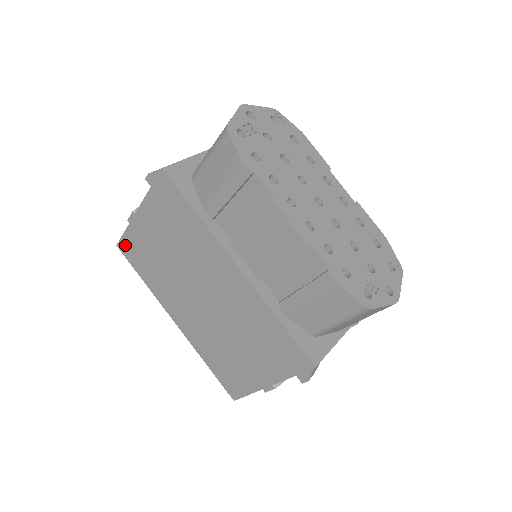
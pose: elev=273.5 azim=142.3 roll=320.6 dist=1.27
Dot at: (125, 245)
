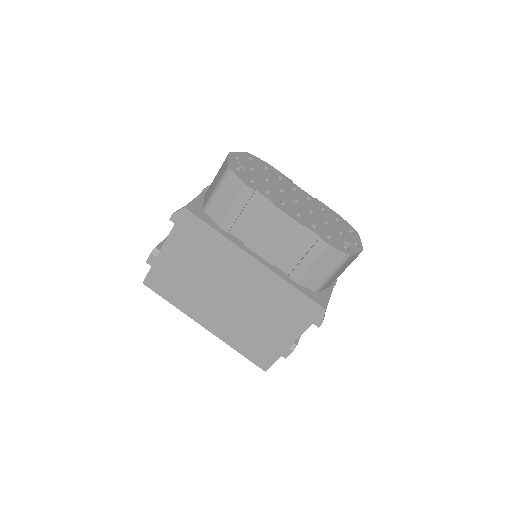
Dot at: (151, 280)
